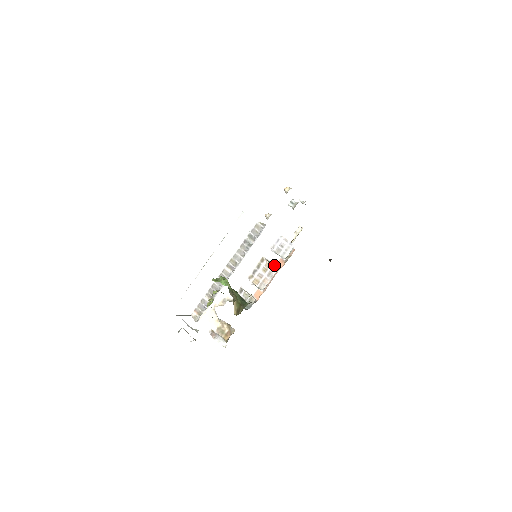
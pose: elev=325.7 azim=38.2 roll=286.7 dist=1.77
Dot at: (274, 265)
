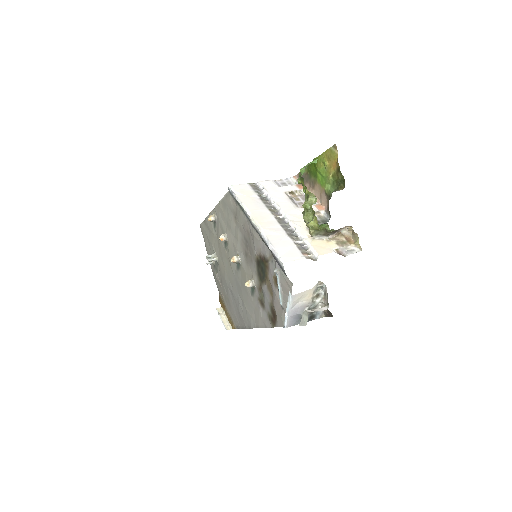
Dot at: (298, 190)
